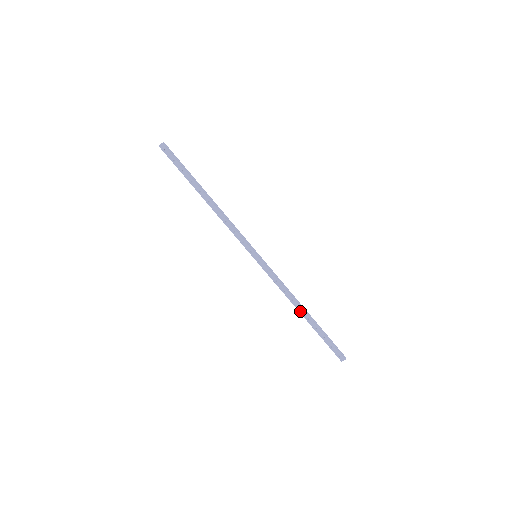
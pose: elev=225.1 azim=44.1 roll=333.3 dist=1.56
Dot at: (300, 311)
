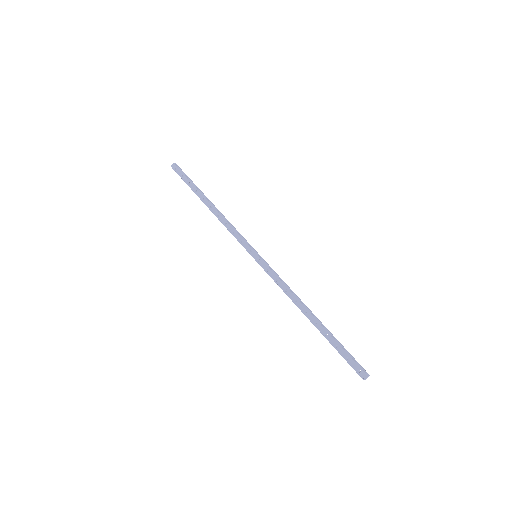
Dot at: (306, 314)
